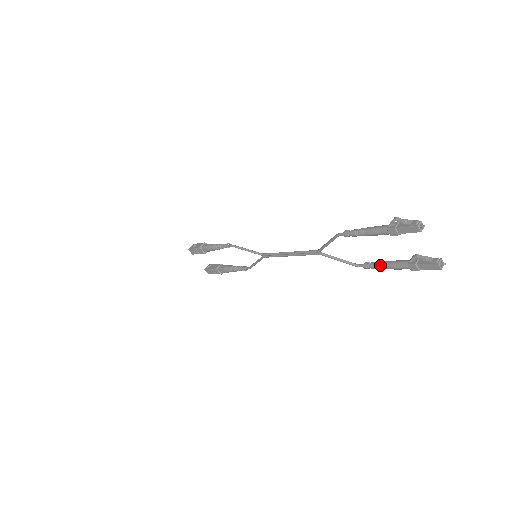
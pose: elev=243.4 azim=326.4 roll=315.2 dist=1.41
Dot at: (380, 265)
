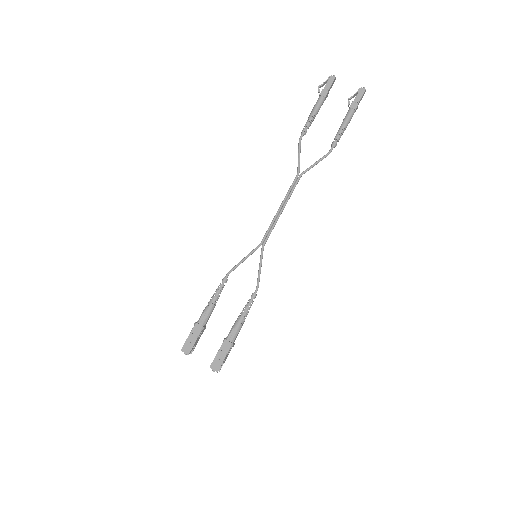
Dot at: (339, 130)
